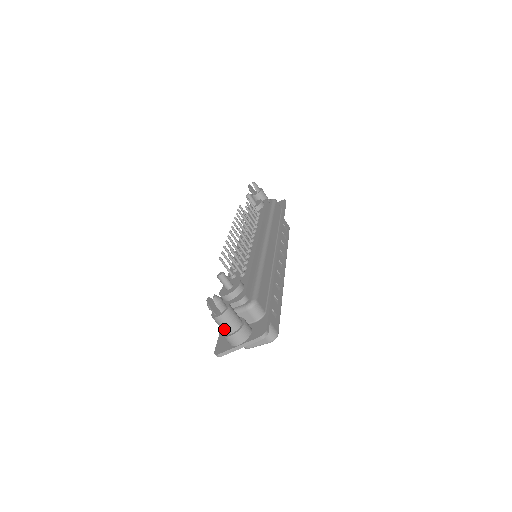
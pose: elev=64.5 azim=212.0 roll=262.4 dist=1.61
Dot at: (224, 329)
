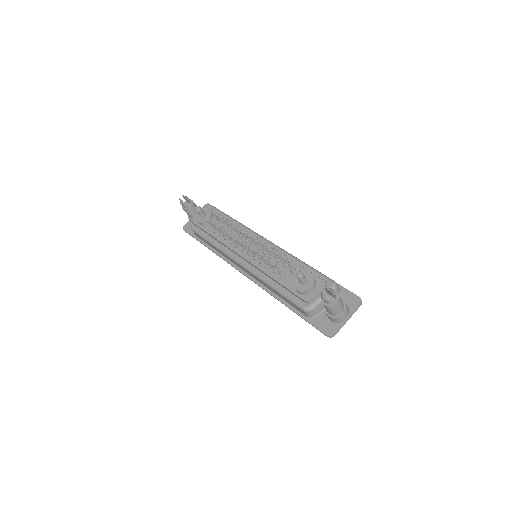
Dot at: (337, 311)
